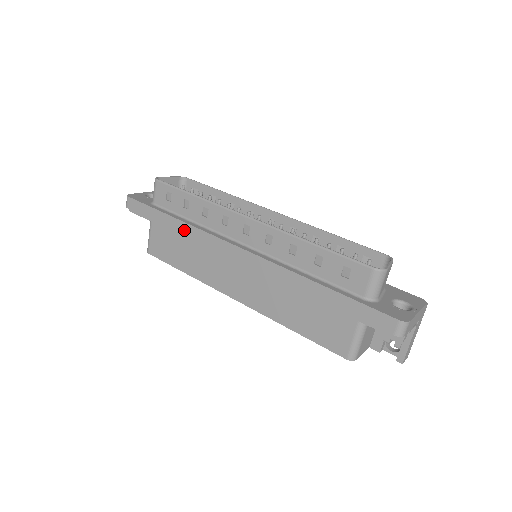
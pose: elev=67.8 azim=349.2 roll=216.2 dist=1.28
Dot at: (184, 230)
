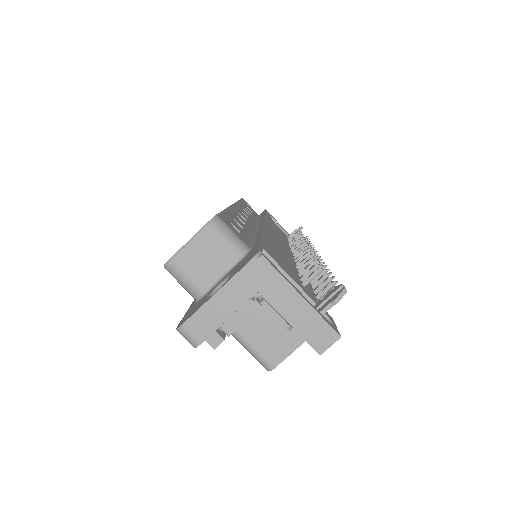
Dot at: occluded
